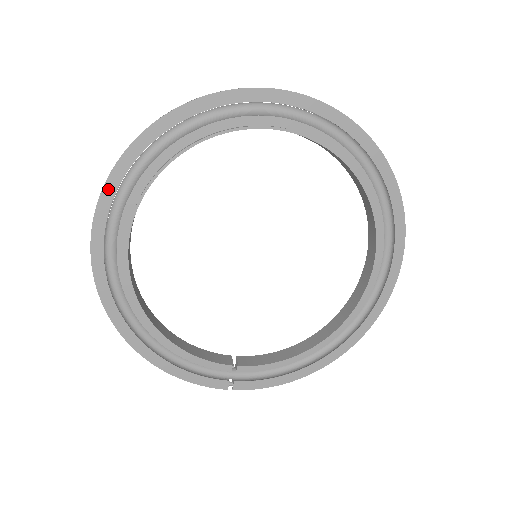
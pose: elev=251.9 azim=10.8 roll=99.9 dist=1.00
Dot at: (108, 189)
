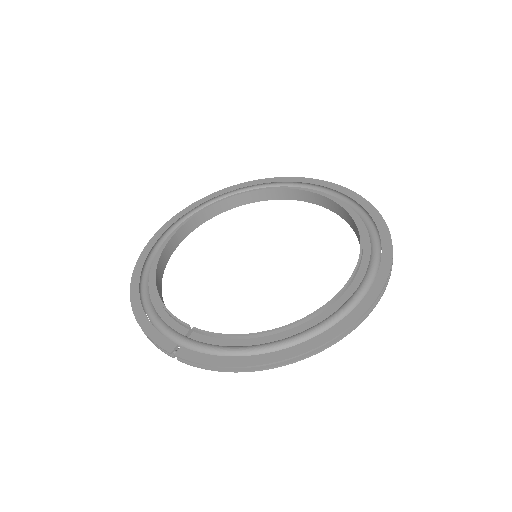
Dot at: (189, 208)
